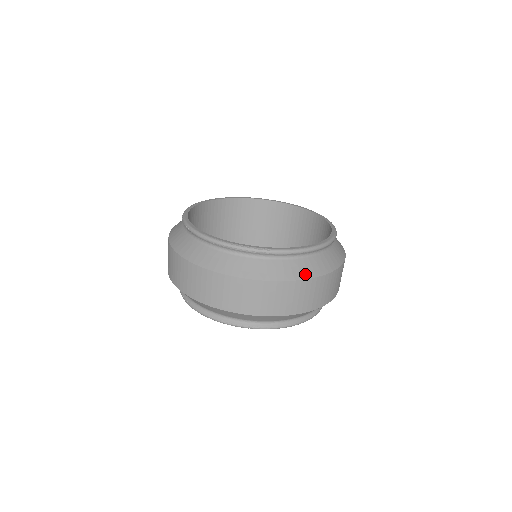
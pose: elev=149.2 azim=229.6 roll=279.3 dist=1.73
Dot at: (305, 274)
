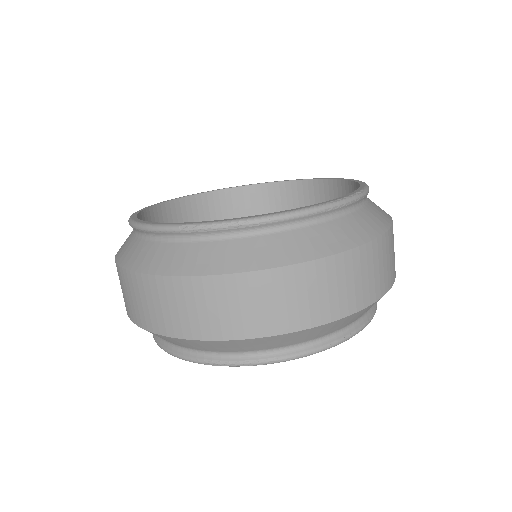
Dot at: (384, 211)
